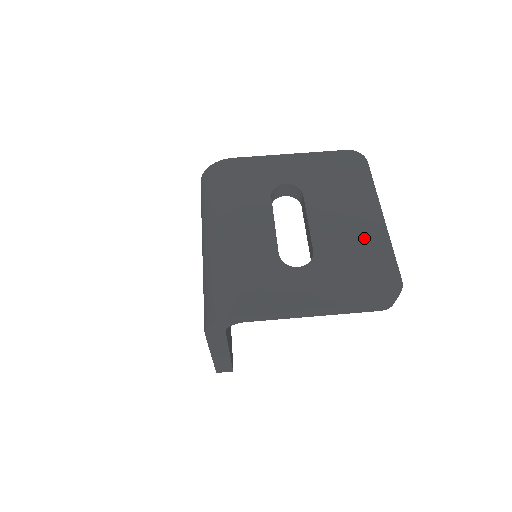
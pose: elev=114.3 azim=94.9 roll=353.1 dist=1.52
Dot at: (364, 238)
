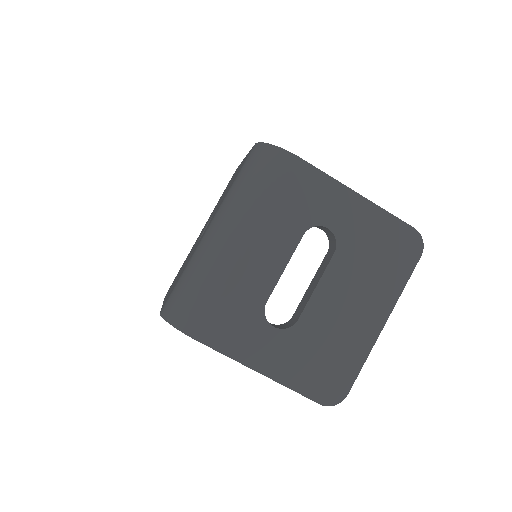
Dot at: (351, 336)
